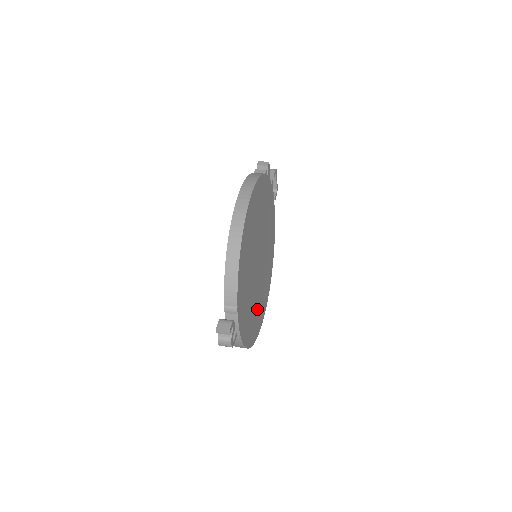
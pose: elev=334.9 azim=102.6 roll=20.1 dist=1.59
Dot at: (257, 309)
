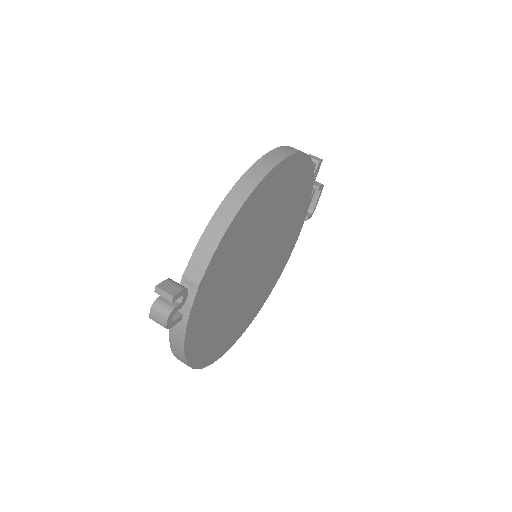
Dot at: (225, 326)
